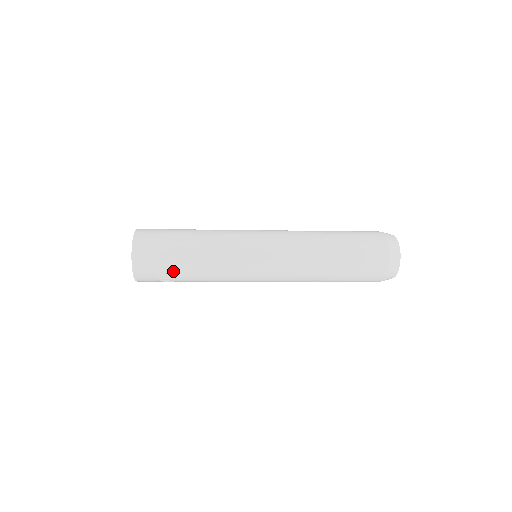
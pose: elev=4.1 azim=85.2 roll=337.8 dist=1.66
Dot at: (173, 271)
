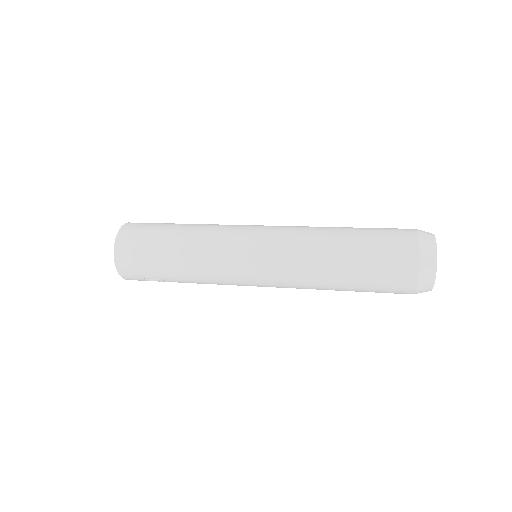
Dot at: (157, 272)
